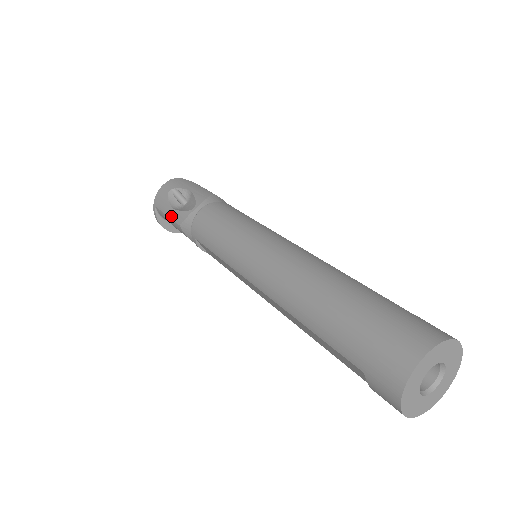
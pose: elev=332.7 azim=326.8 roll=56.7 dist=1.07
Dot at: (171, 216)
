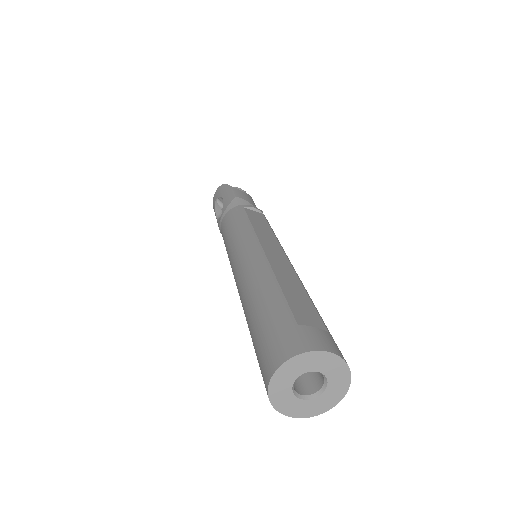
Dot at: occluded
